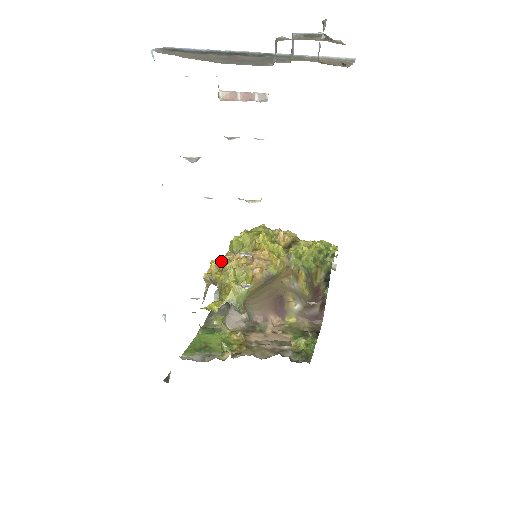
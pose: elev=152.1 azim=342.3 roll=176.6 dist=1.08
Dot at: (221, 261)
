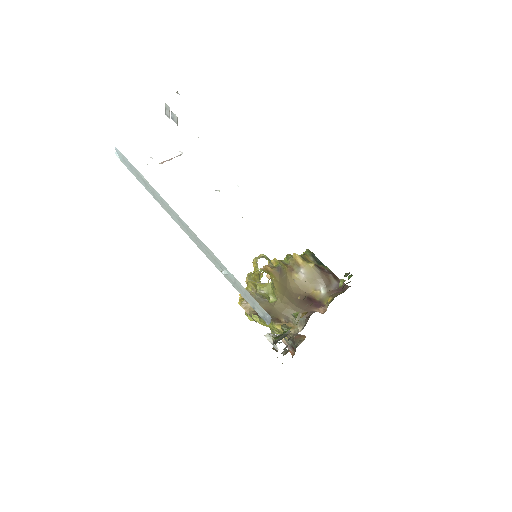
Dot at: occluded
